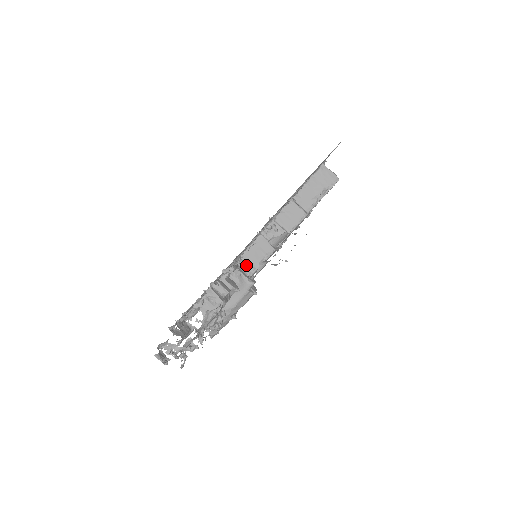
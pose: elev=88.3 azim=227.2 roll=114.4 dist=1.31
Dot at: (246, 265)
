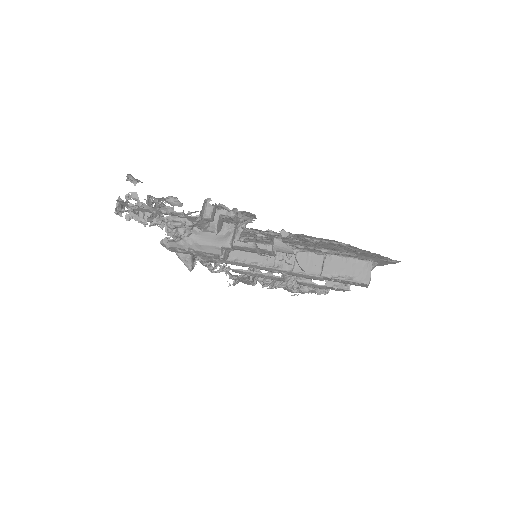
Dot at: (243, 252)
